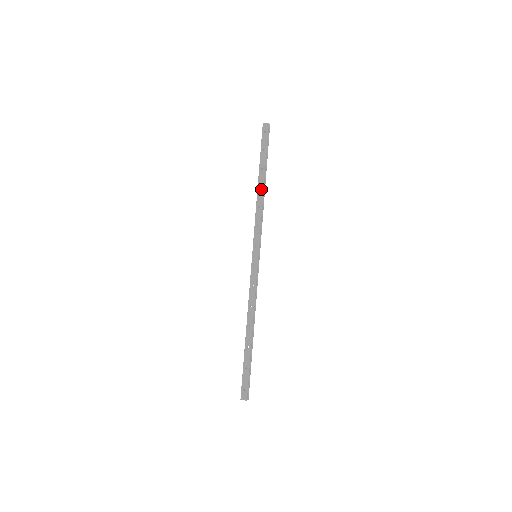
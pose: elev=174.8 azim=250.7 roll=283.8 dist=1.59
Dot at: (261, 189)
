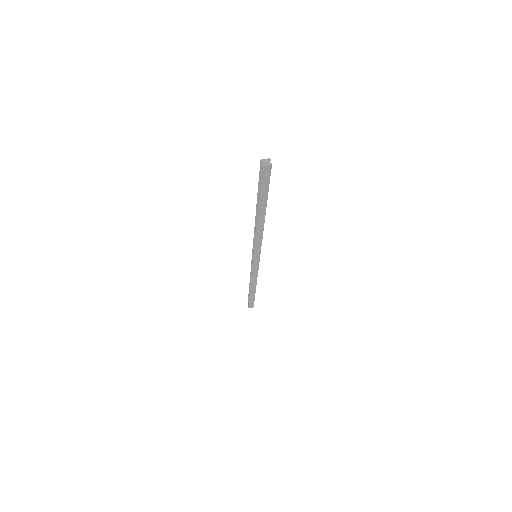
Dot at: (262, 222)
